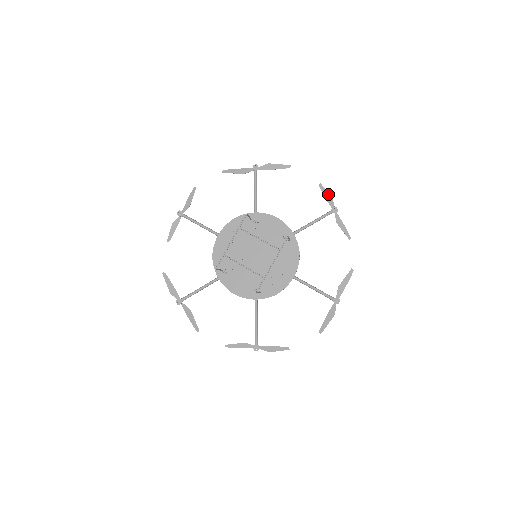
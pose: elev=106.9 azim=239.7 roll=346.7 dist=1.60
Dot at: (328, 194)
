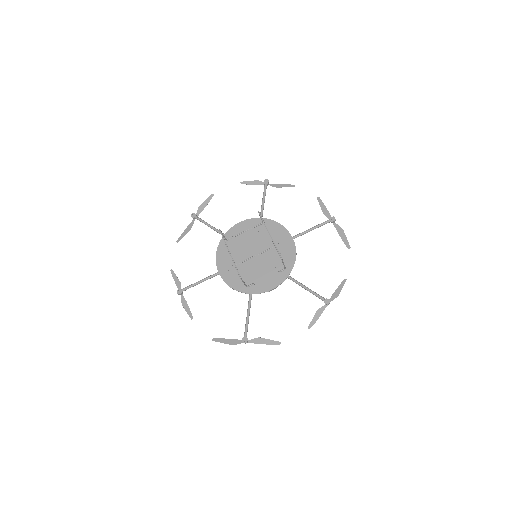
Dot at: (252, 181)
